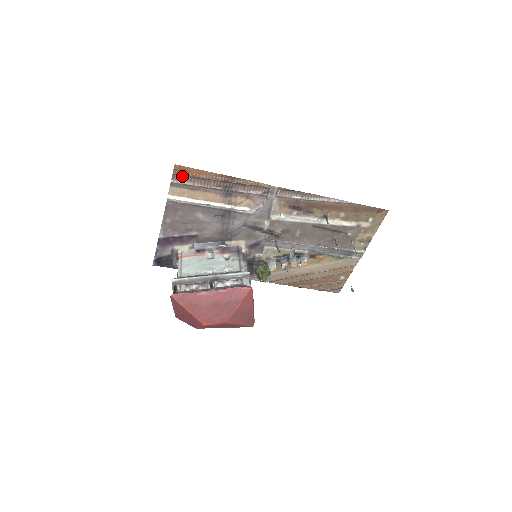
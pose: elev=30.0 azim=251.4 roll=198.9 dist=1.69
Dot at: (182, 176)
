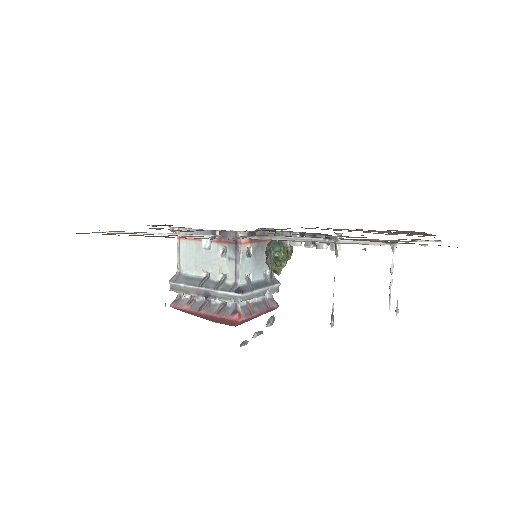
Dot at: occluded
